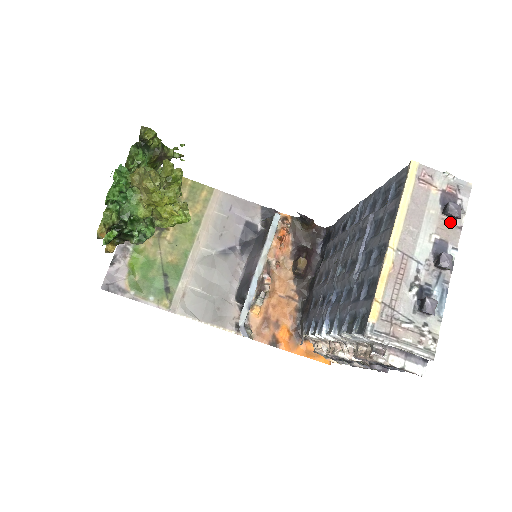
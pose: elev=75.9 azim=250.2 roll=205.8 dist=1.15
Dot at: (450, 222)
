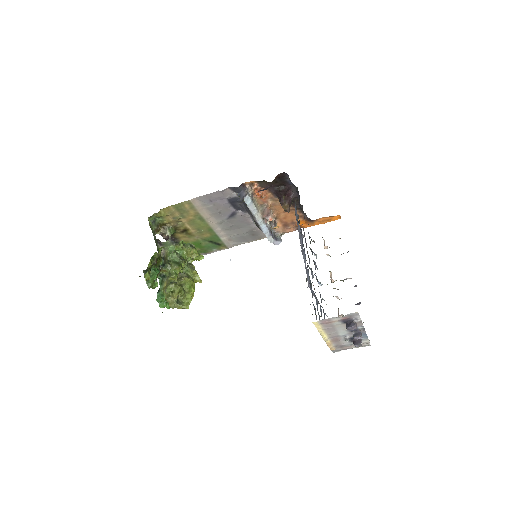
Dot at: occluded
